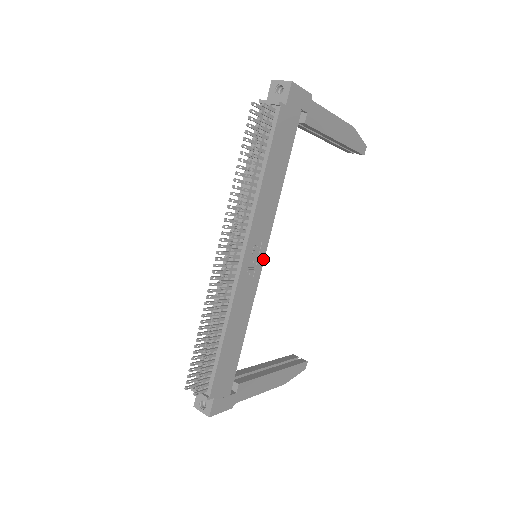
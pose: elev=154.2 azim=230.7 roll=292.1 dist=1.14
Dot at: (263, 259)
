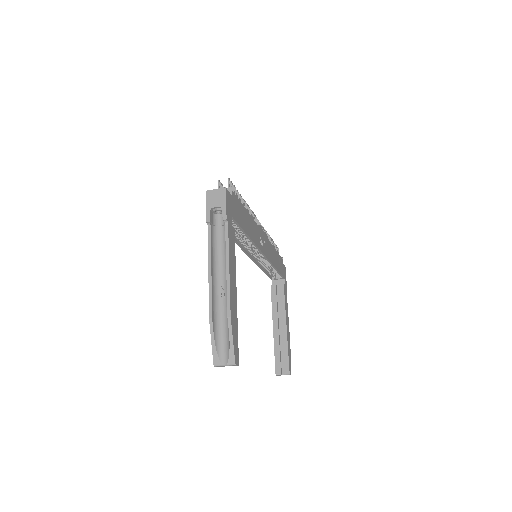
Dot at: (263, 253)
